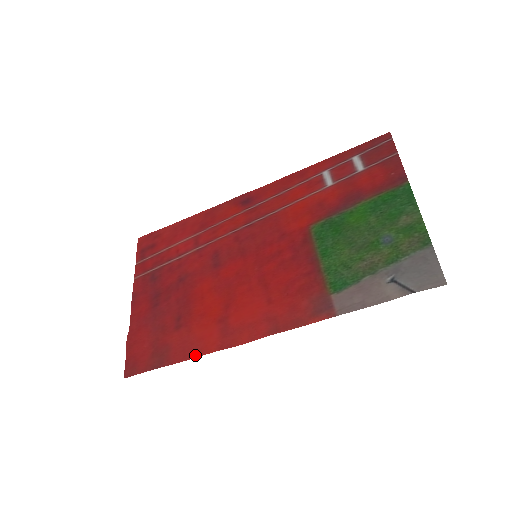
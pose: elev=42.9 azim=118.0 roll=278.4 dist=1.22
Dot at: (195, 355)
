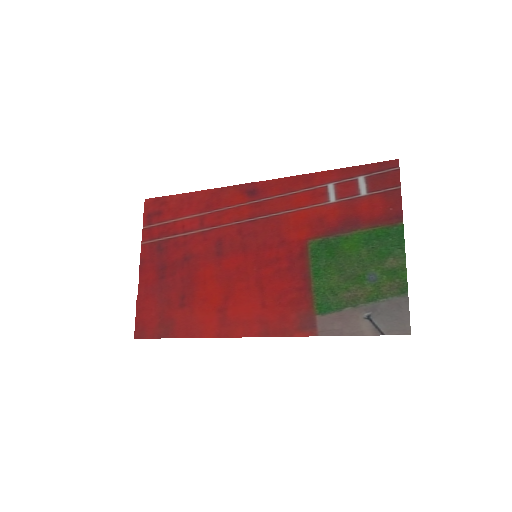
Dot at: (196, 336)
